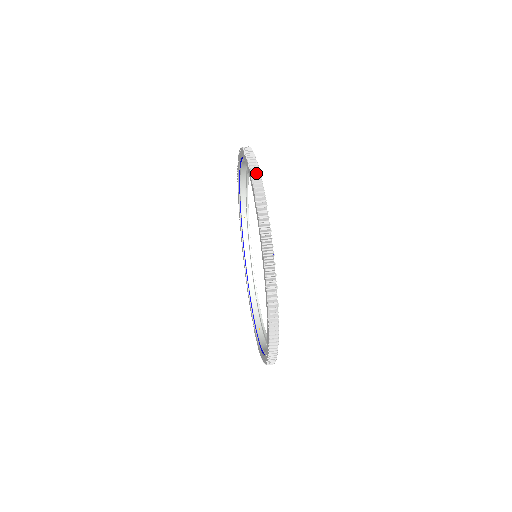
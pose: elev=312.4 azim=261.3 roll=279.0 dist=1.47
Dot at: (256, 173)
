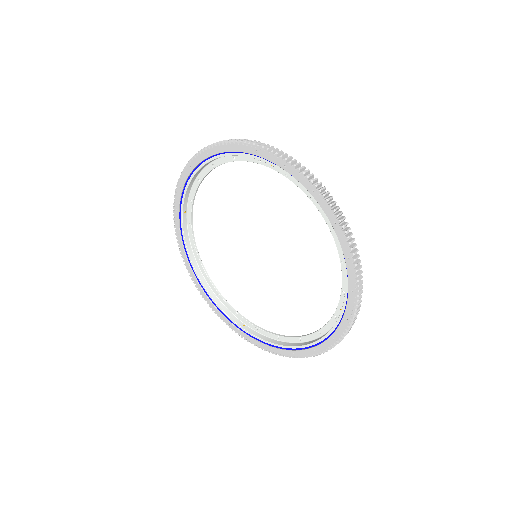
Dot at: (311, 176)
